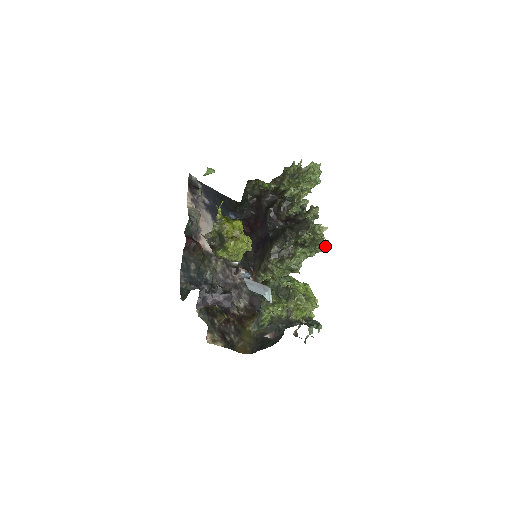
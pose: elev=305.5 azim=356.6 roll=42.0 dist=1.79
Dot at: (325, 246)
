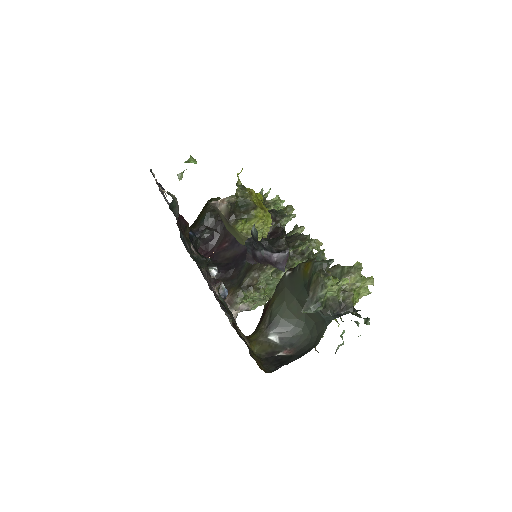
Dot at: (325, 259)
